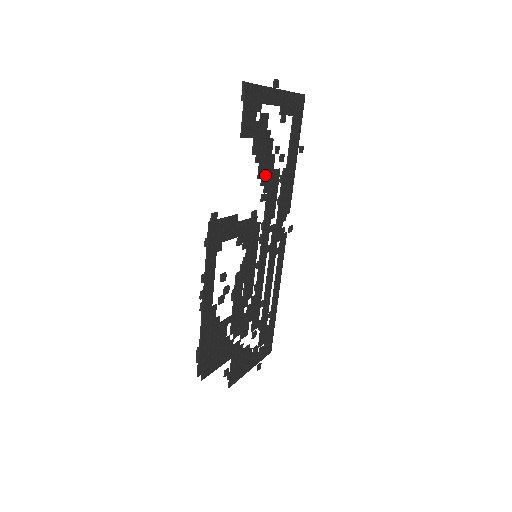
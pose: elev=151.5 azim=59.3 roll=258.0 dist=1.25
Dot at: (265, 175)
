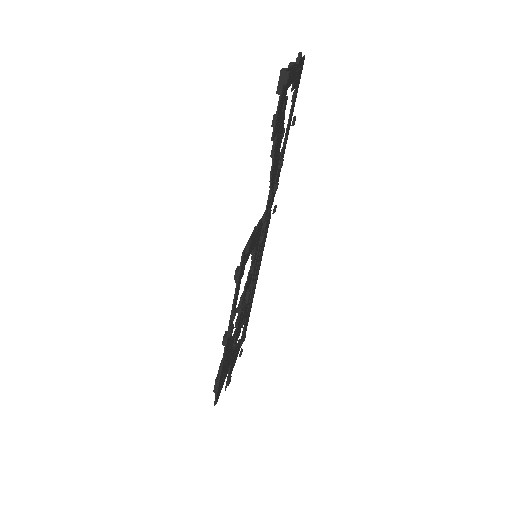
Dot at: (274, 168)
